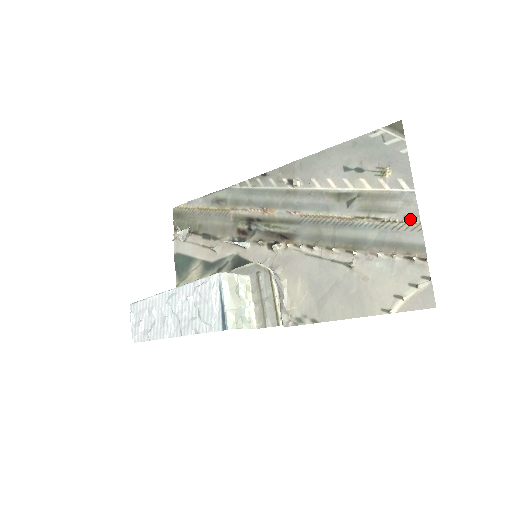
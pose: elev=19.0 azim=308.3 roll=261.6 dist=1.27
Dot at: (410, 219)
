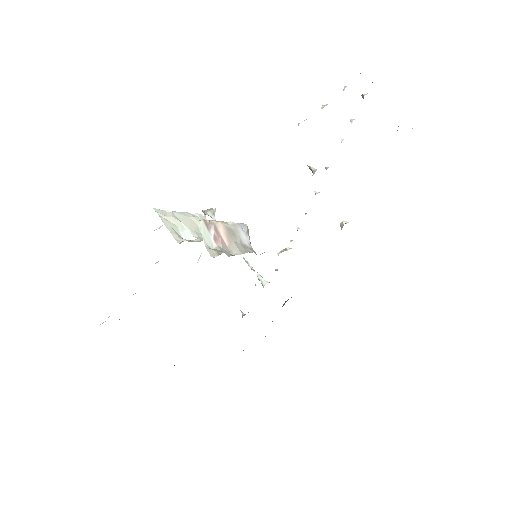
Dot at: occluded
